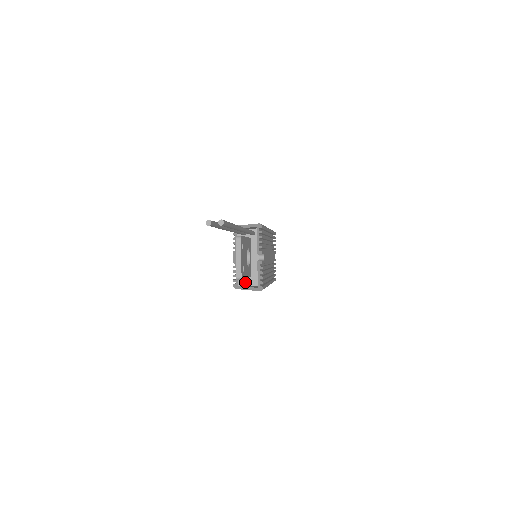
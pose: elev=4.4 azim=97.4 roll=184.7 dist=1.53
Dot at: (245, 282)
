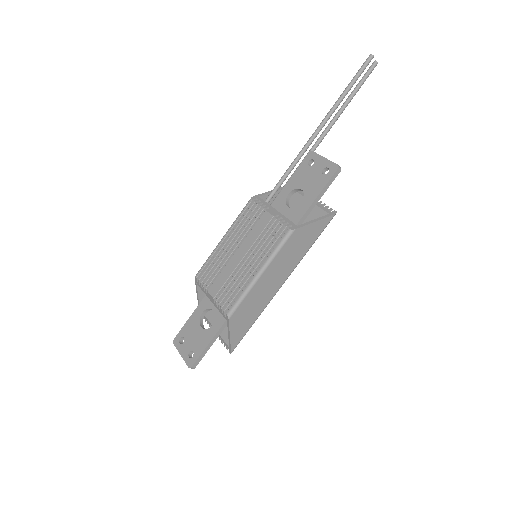
Dot at: occluded
